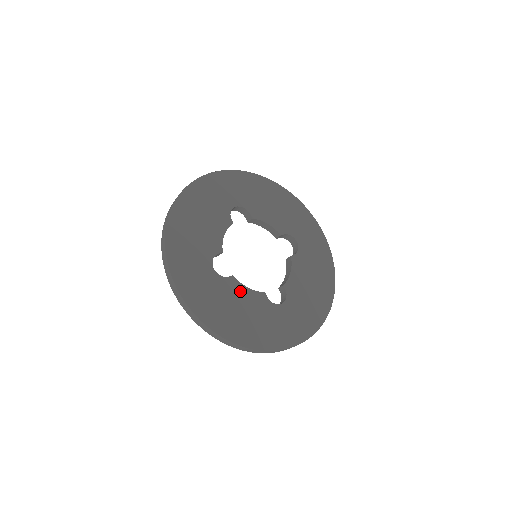
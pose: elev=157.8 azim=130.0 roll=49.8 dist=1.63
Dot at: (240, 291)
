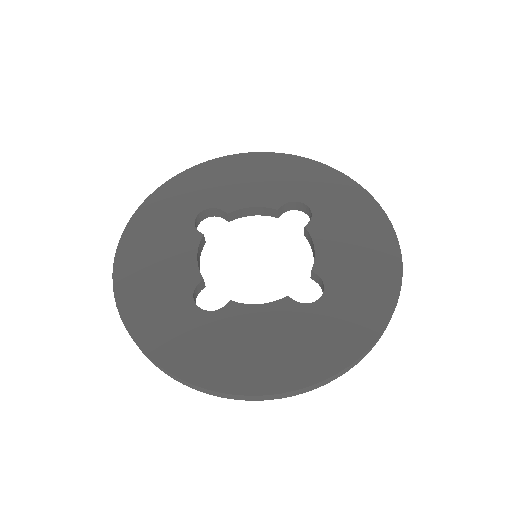
Dot at: (249, 315)
